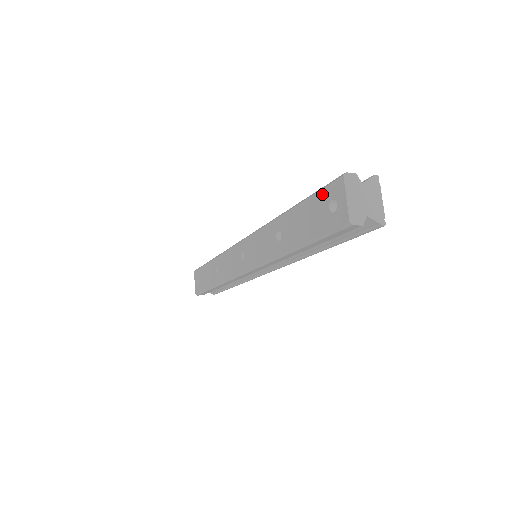
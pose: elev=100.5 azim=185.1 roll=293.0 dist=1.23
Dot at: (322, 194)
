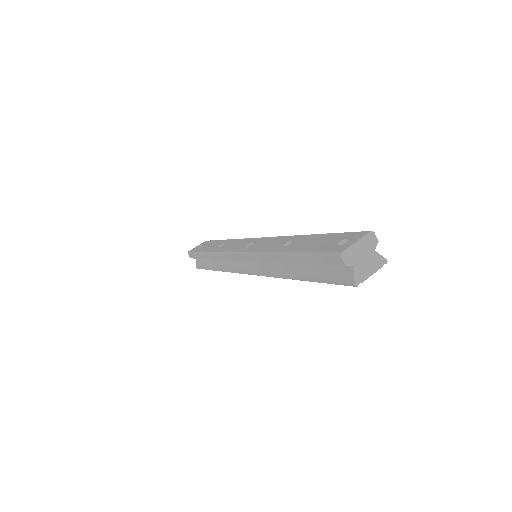
Dot at: (345, 234)
